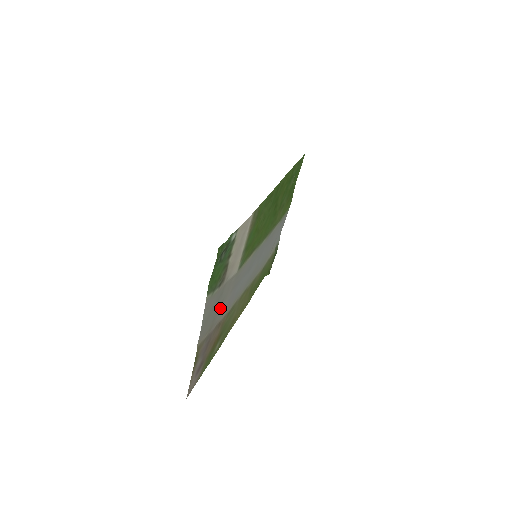
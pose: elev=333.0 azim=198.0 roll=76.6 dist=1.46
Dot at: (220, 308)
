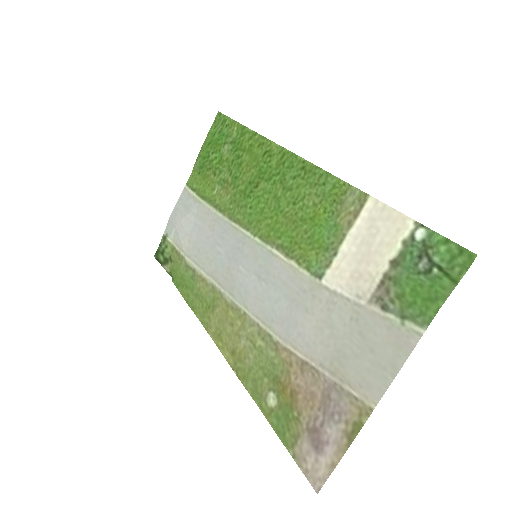
Dot at: (327, 342)
